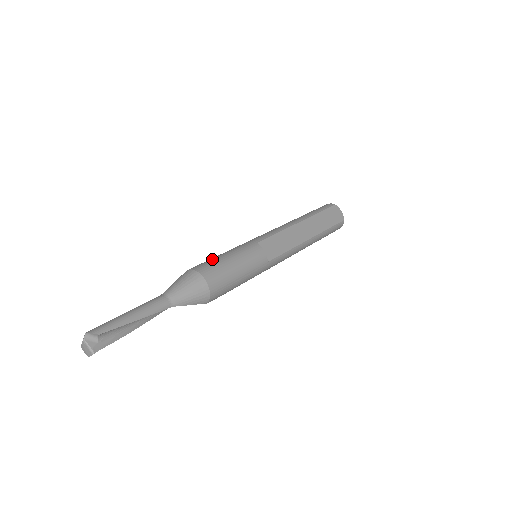
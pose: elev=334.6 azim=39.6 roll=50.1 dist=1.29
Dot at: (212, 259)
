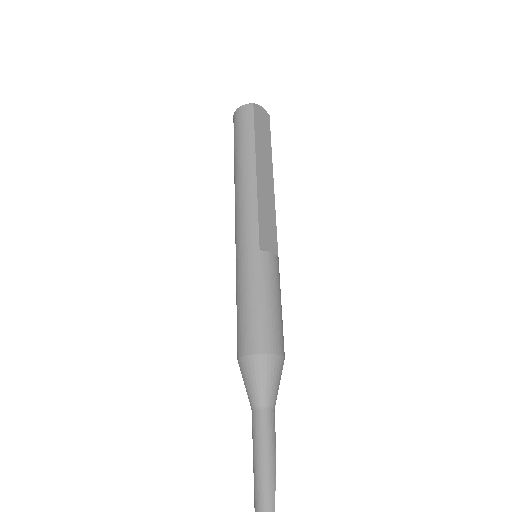
Dot at: (252, 319)
